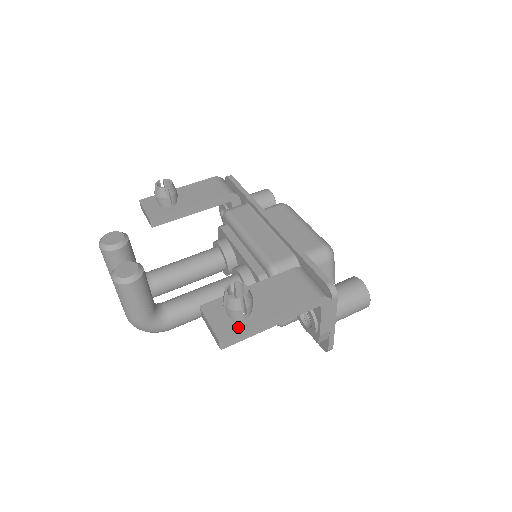
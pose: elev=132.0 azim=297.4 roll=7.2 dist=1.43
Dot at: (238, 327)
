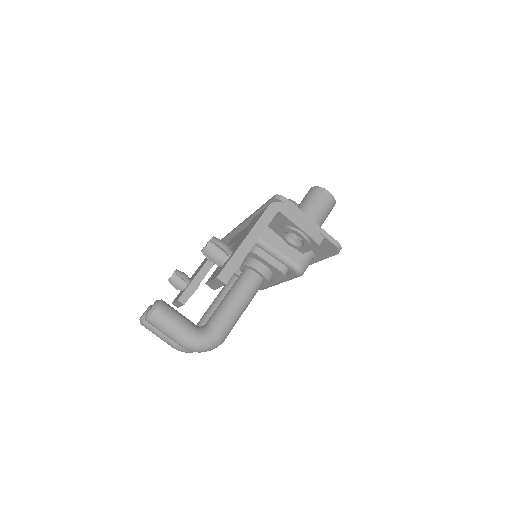
Dot at: (226, 262)
